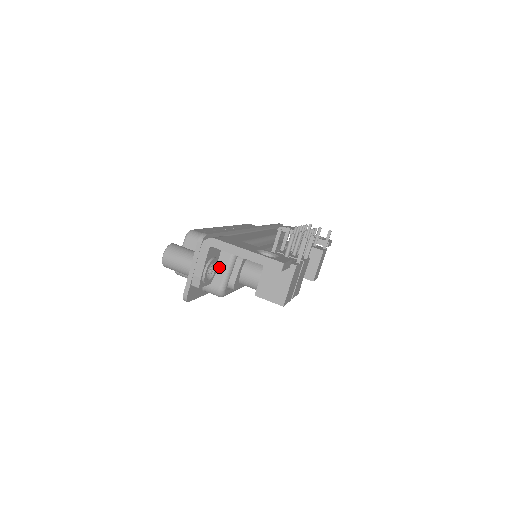
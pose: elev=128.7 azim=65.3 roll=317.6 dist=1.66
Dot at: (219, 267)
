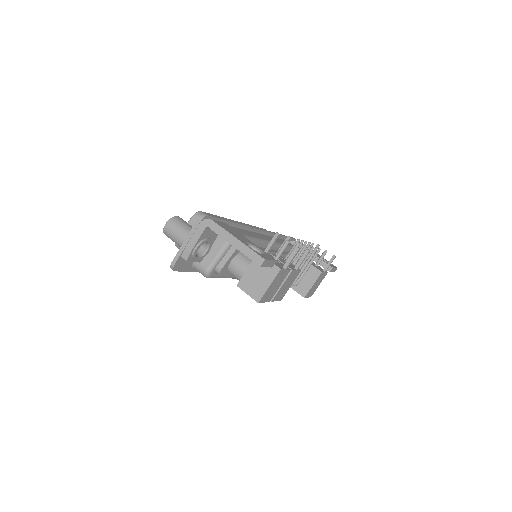
Dot at: (212, 250)
